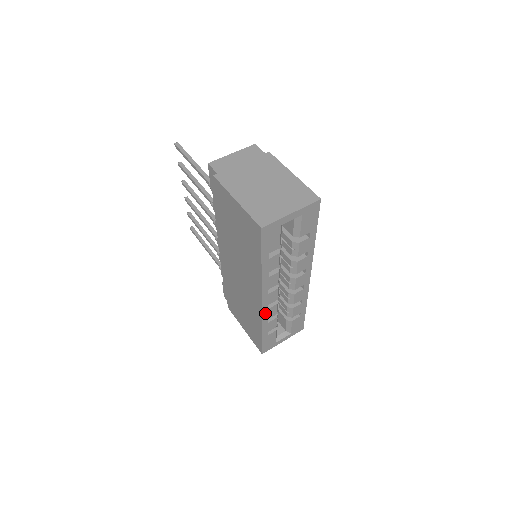
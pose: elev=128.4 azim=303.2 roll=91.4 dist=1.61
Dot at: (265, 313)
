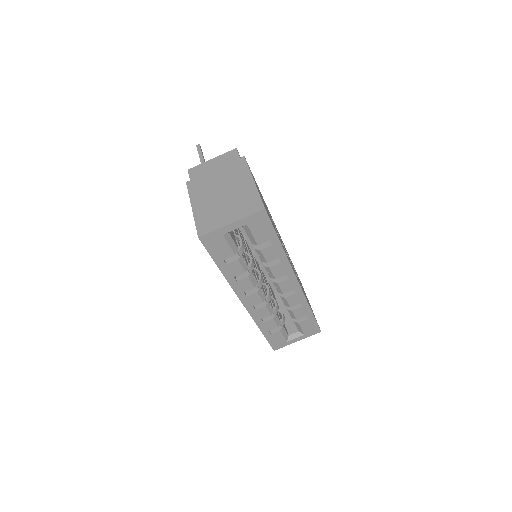
Dot at: (254, 313)
